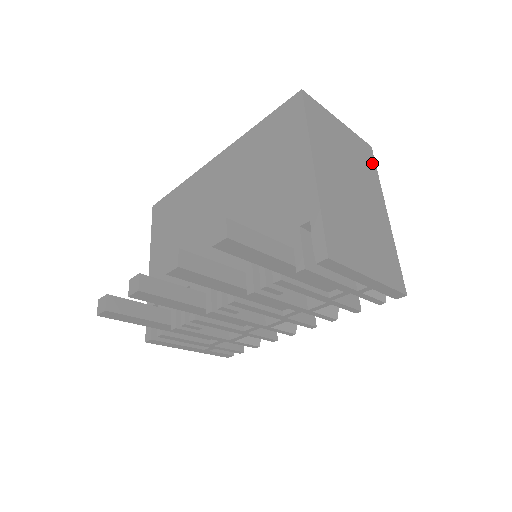
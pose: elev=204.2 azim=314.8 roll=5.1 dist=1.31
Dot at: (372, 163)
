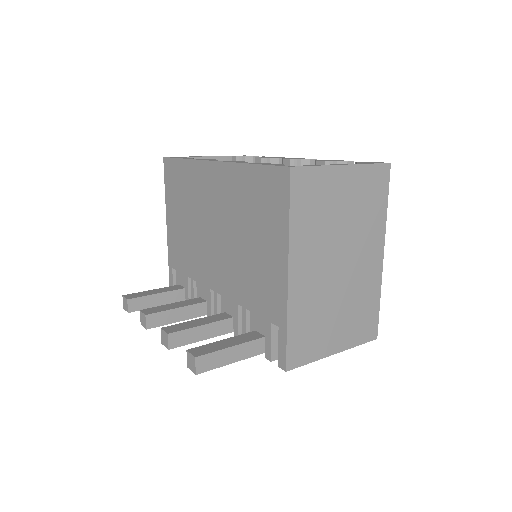
Dot at: (383, 193)
